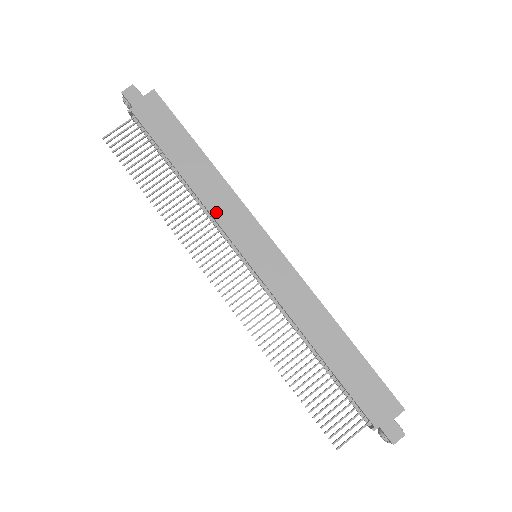
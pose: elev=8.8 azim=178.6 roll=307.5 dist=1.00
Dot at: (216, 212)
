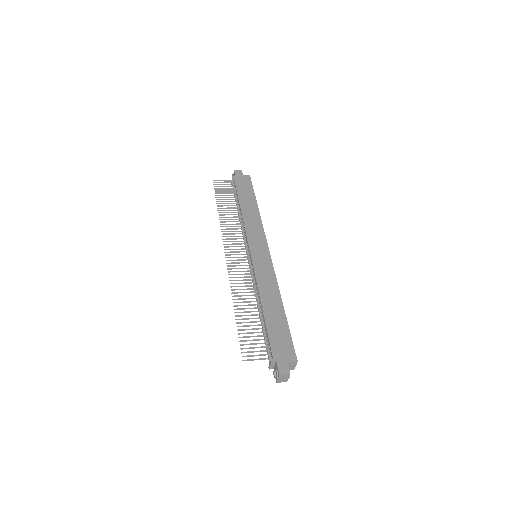
Dot at: (248, 227)
